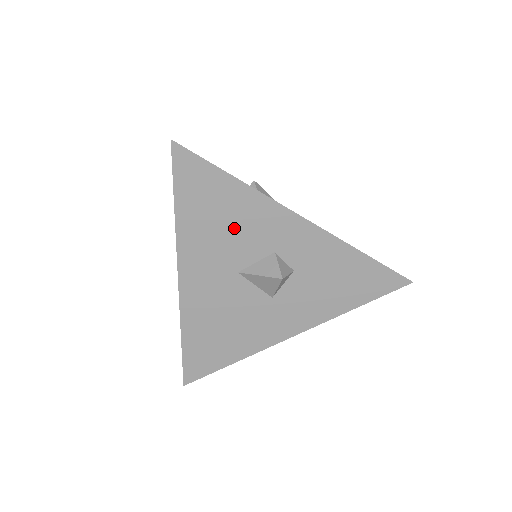
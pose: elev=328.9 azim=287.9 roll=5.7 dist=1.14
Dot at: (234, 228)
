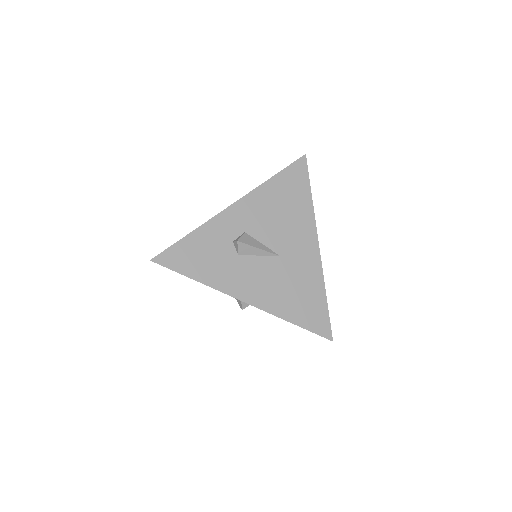
Dot at: occluded
